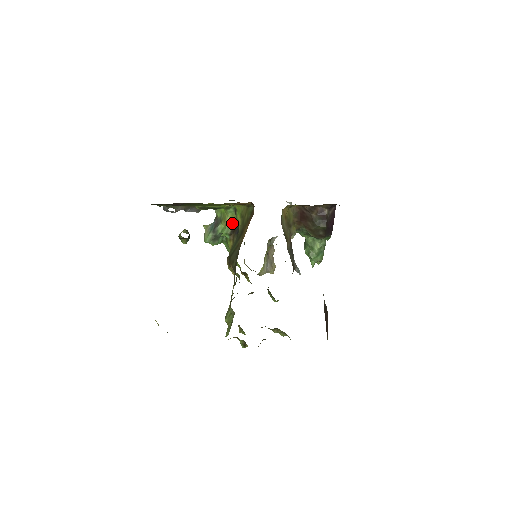
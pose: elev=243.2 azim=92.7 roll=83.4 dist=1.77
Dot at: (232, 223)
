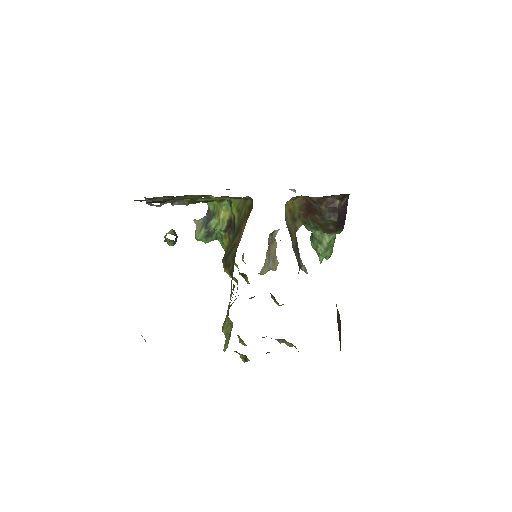
Dot at: (227, 218)
